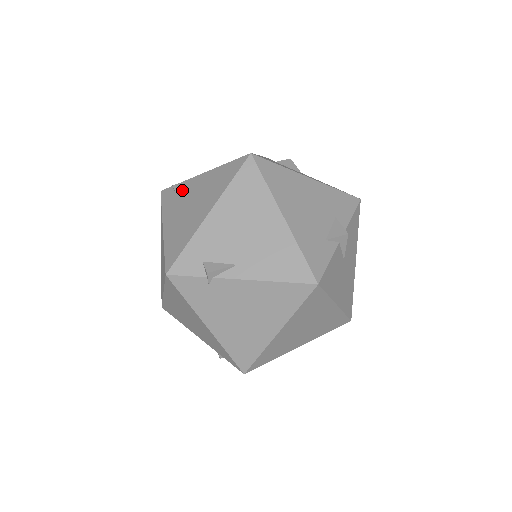
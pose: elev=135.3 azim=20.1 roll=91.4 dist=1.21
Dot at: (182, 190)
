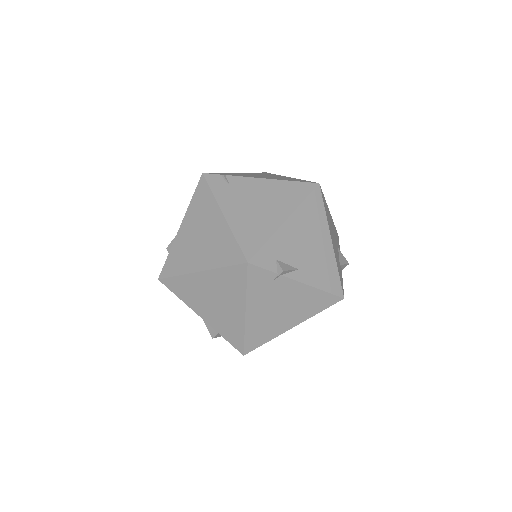
Dot at: (238, 184)
